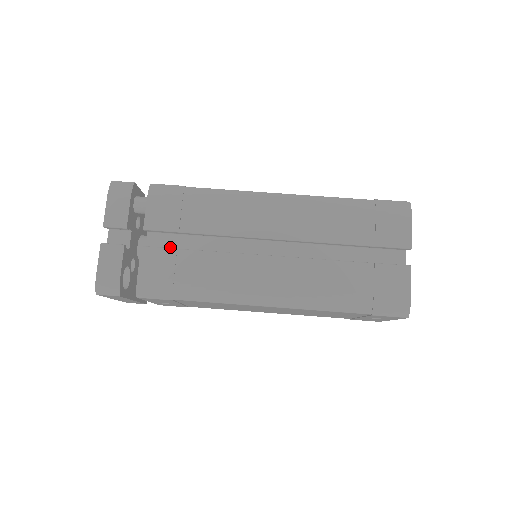
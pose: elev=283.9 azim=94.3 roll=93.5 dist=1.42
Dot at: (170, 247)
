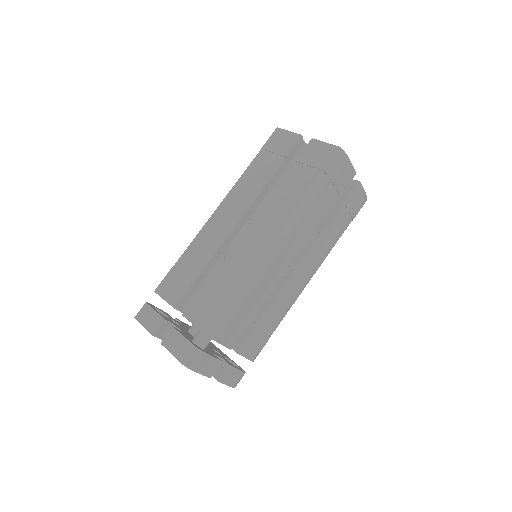
Dot at: occluded
